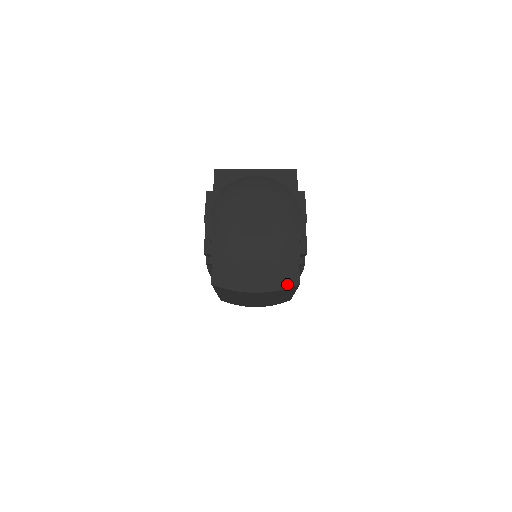
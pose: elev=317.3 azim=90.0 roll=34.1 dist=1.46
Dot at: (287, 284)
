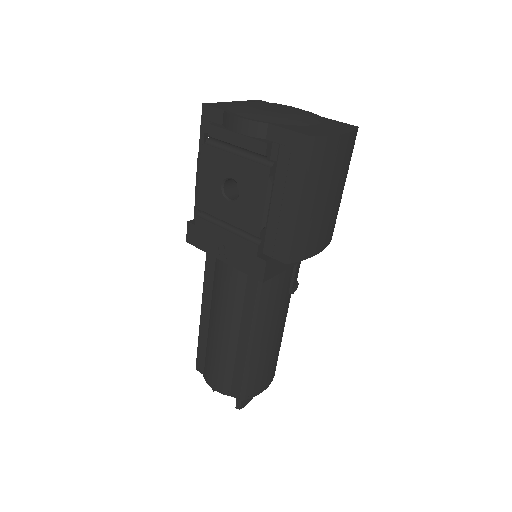
Dot at: (352, 128)
